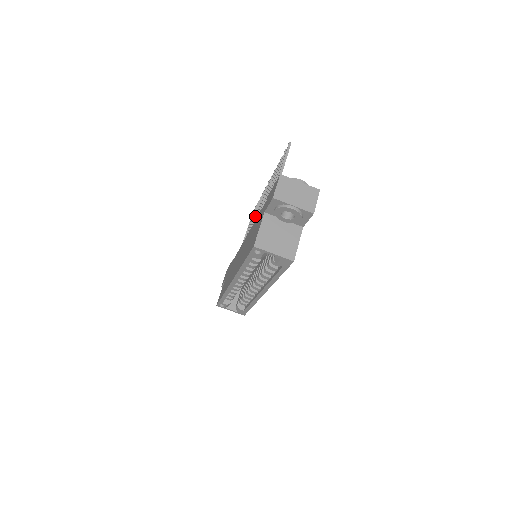
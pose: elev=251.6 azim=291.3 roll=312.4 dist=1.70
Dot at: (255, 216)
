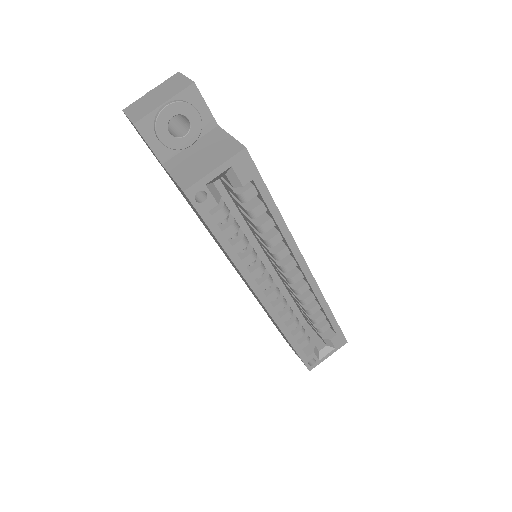
Dot at: occluded
